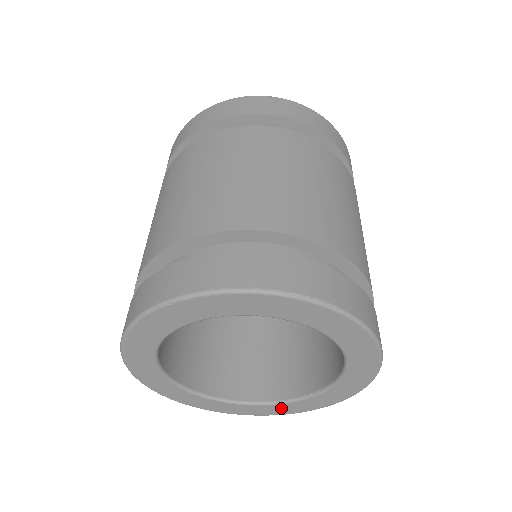
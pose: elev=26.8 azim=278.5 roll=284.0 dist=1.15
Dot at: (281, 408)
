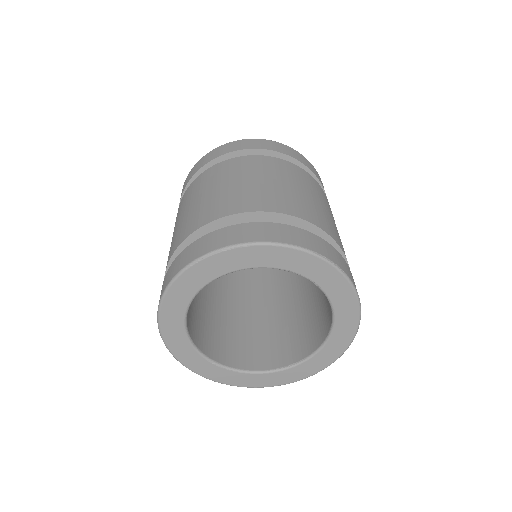
Dot at: (267, 378)
